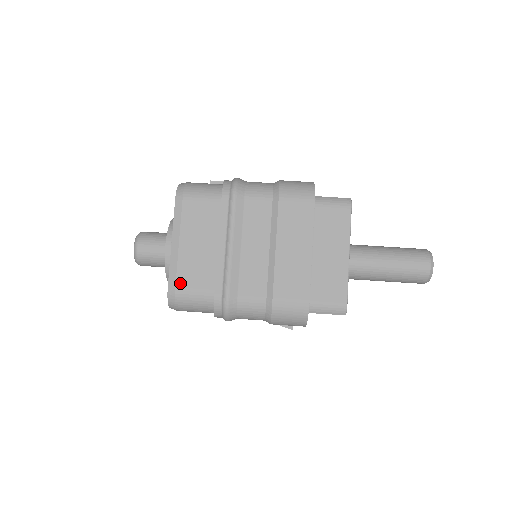
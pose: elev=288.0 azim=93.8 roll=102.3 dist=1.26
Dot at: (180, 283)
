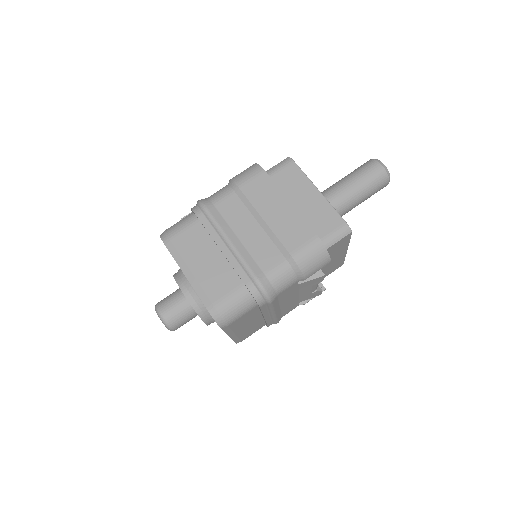
Dot at: (213, 298)
